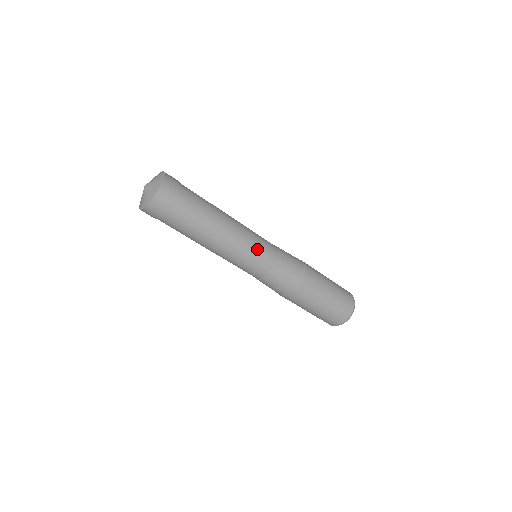
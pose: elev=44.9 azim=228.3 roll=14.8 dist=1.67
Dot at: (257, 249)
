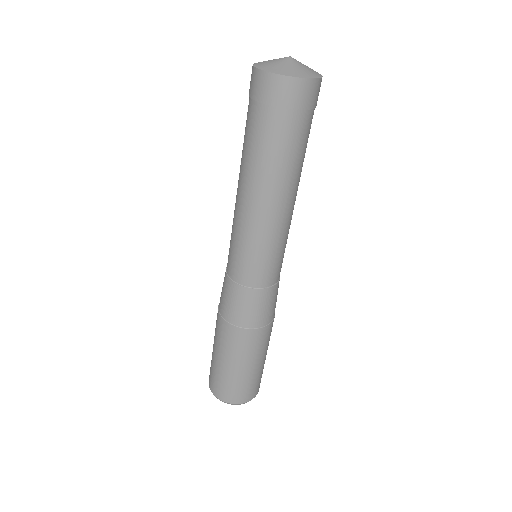
Dot at: (267, 255)
